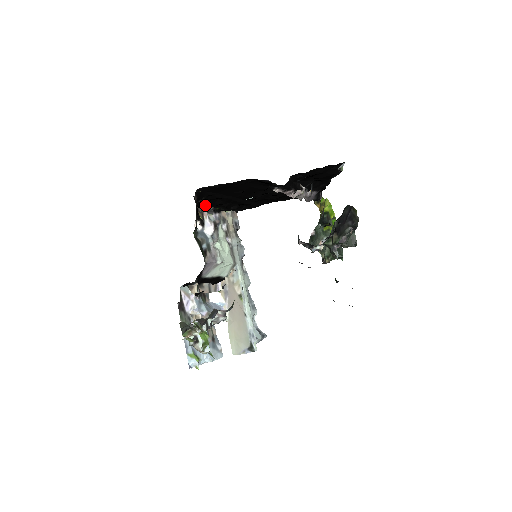
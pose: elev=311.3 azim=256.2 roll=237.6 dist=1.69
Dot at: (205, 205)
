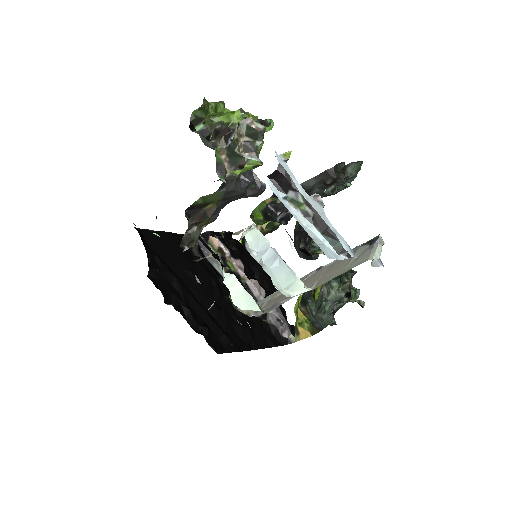
Dot at: occluded
